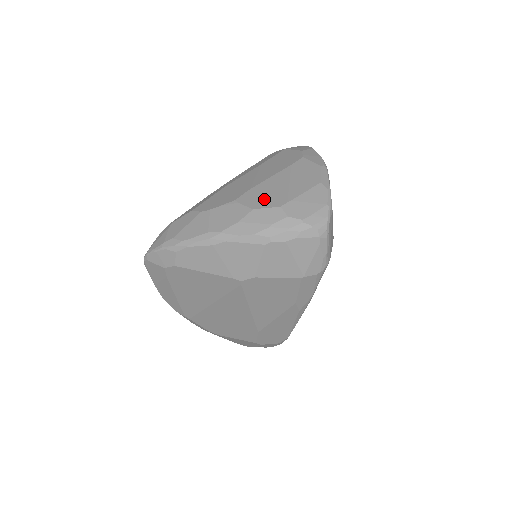
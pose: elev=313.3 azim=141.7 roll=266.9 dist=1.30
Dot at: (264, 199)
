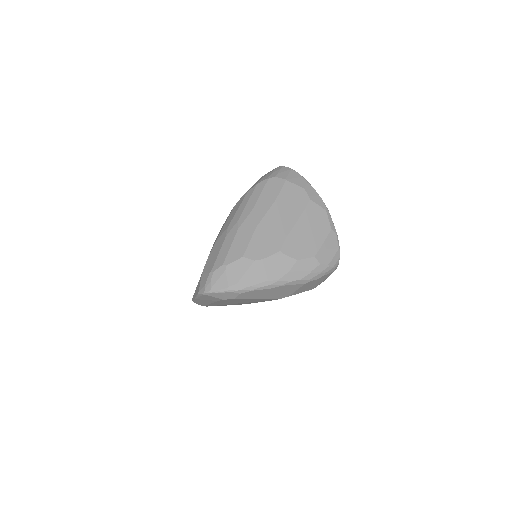
Dot at: (301, 249)
